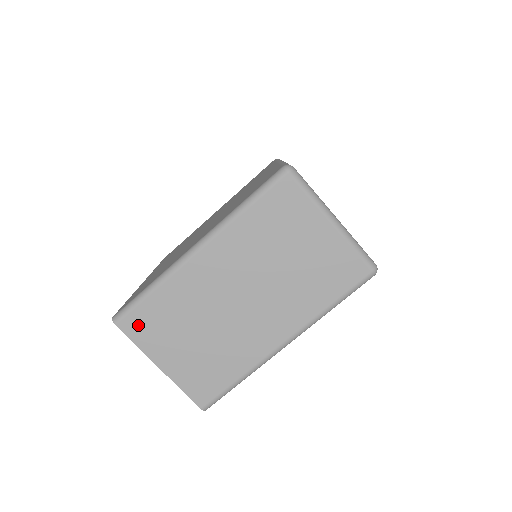
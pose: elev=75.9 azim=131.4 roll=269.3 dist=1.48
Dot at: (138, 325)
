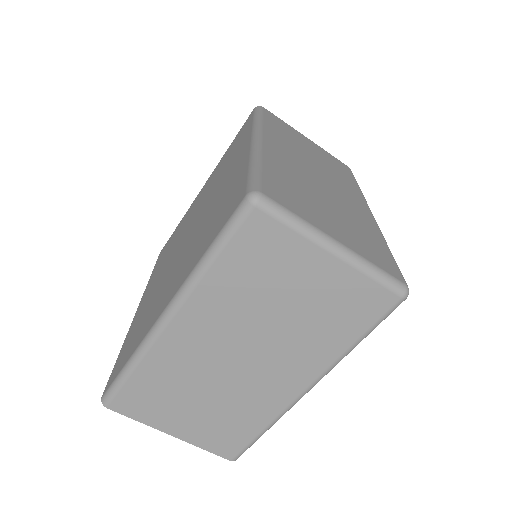
Dot at: (131, 403)
